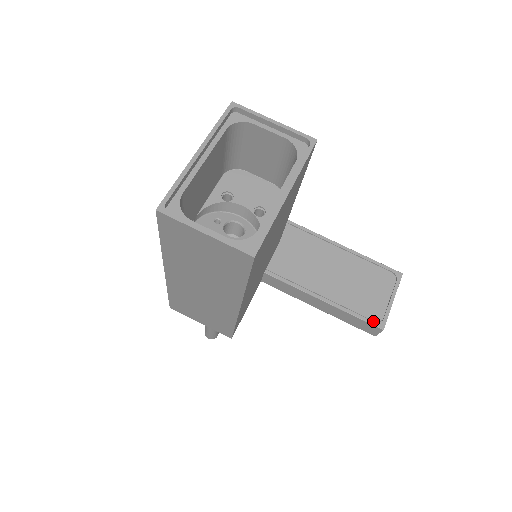
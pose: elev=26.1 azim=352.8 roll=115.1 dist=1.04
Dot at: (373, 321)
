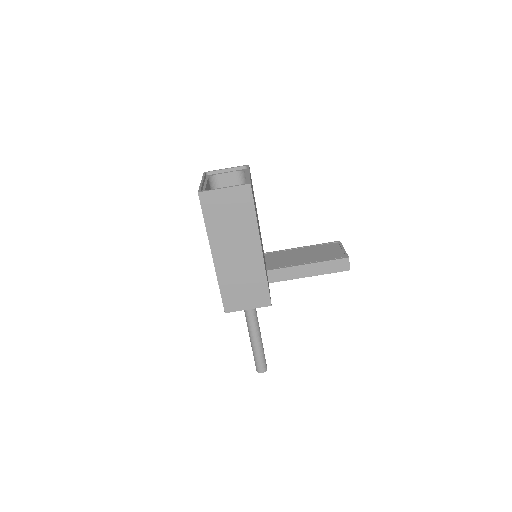
Dot at: (341, 258)
